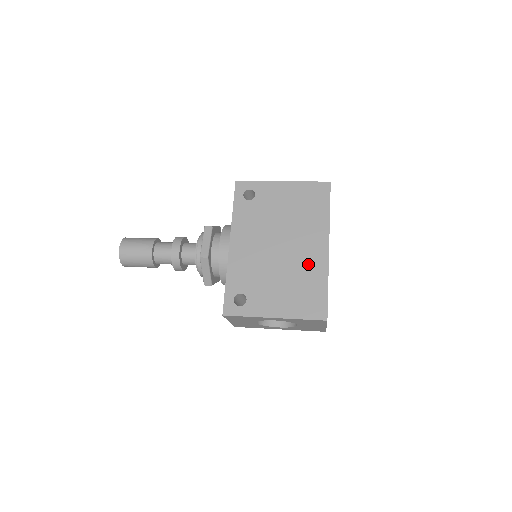
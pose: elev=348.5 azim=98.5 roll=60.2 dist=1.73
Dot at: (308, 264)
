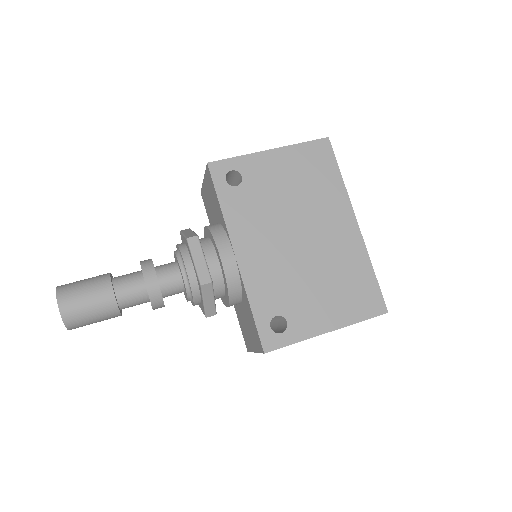
Dot at: (342, 251)
